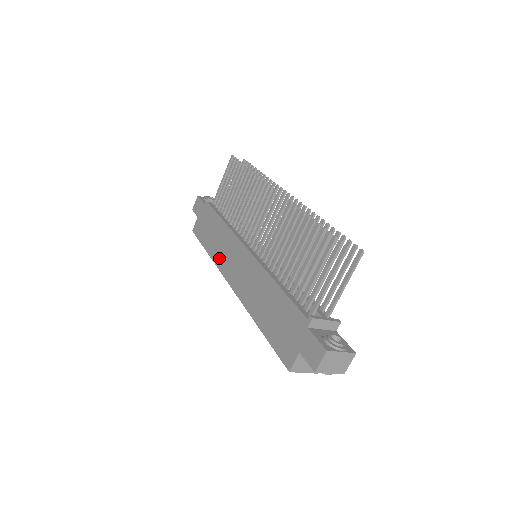
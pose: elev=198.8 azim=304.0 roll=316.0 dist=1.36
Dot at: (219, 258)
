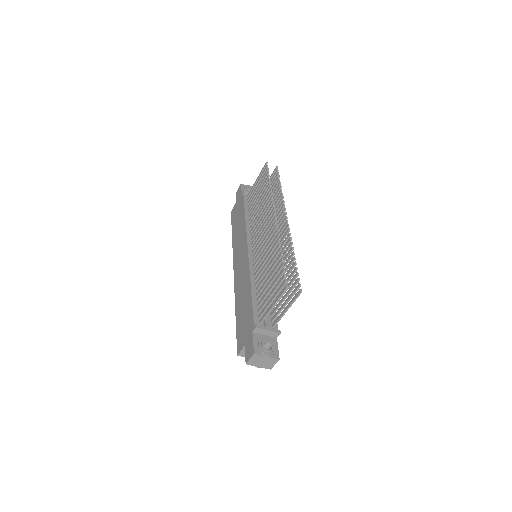
Dot at: (235, 246)
